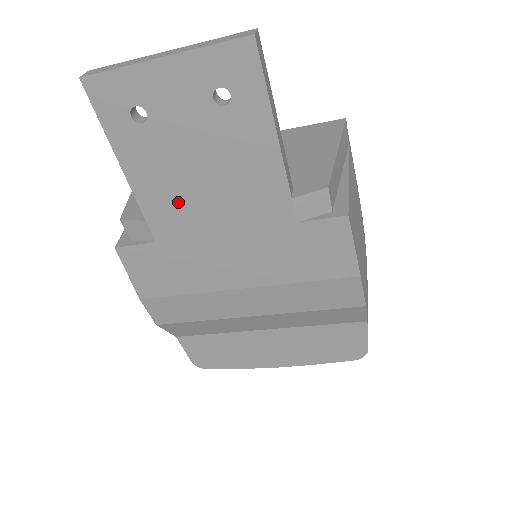
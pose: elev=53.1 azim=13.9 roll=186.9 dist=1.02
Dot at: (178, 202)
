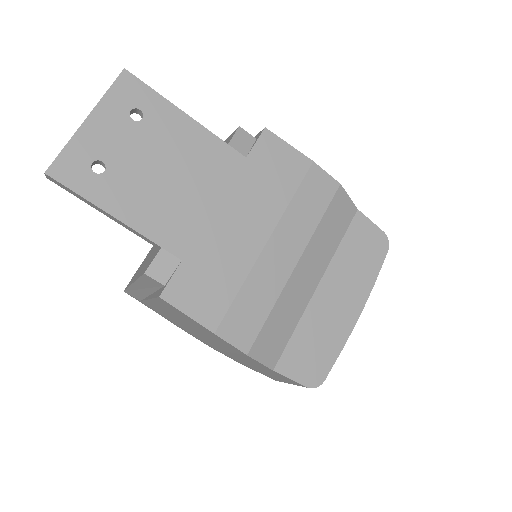
Dot at: (169, 211)
